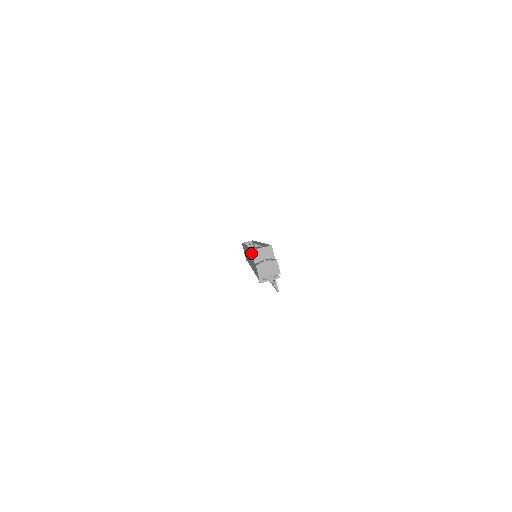
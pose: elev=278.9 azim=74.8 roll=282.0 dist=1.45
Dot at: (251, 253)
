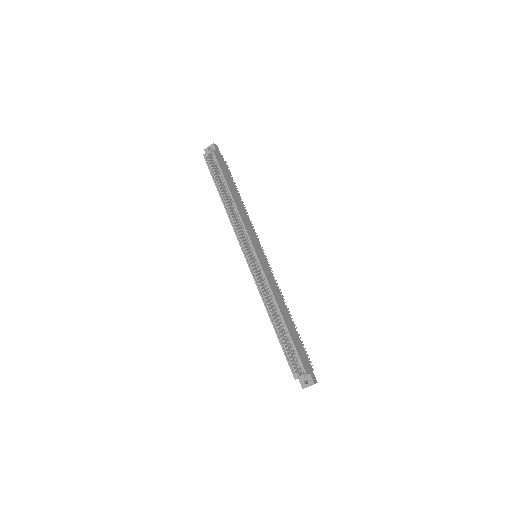
Dot at: (292, 372)
